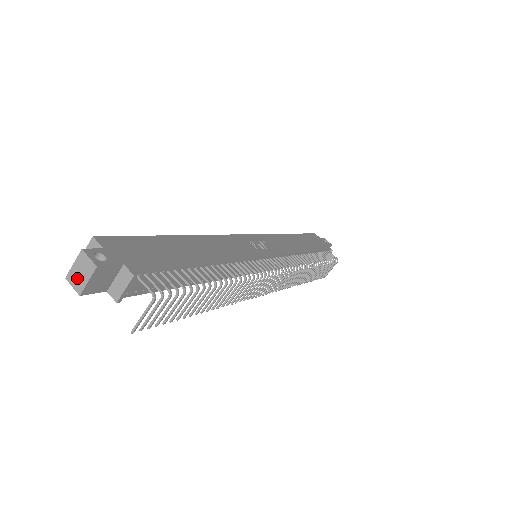
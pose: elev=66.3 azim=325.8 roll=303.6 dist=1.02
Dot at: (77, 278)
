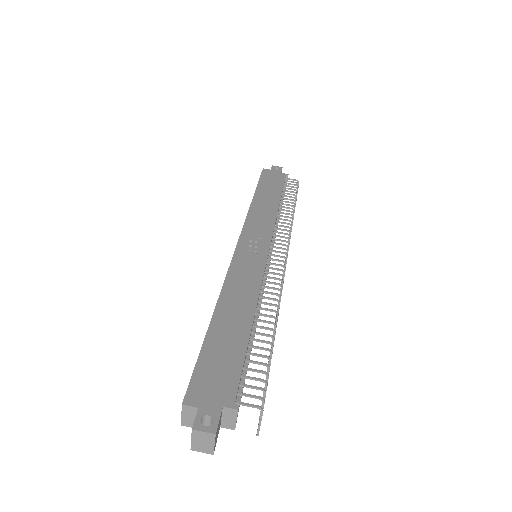
Dot at: (202, 447)
